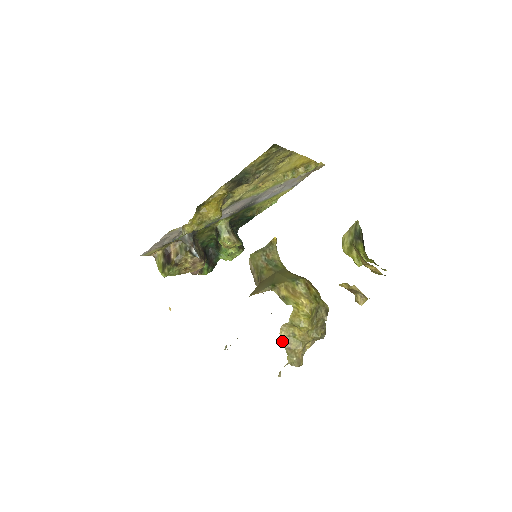
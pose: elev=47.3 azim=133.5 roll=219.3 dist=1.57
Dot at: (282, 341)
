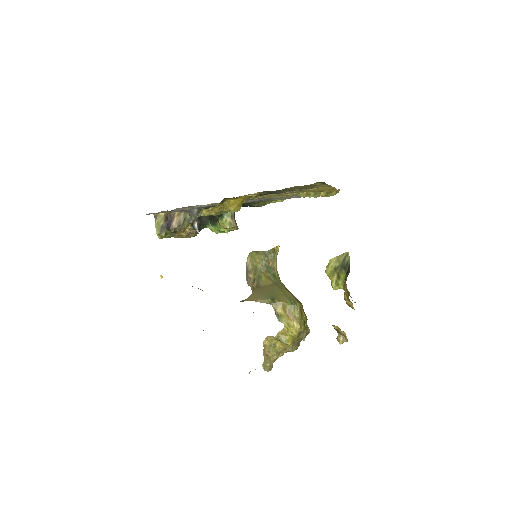
Dot at: occluded
